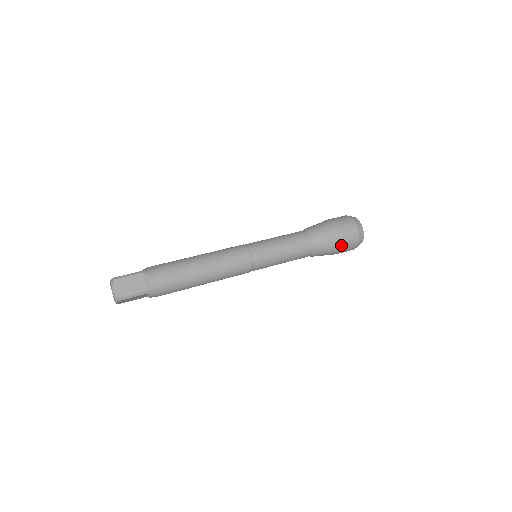
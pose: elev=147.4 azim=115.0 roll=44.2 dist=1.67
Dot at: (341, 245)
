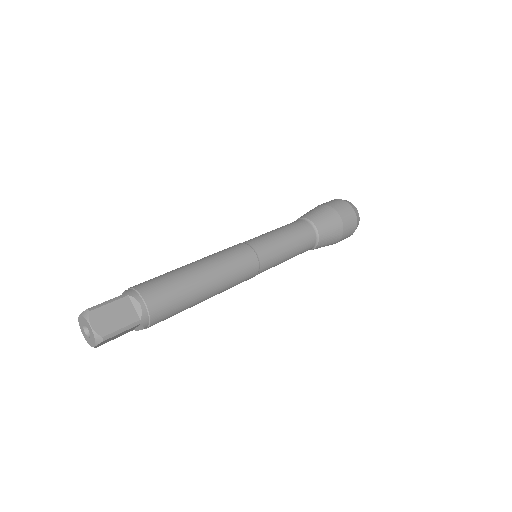
Dot at: (342, 232)
